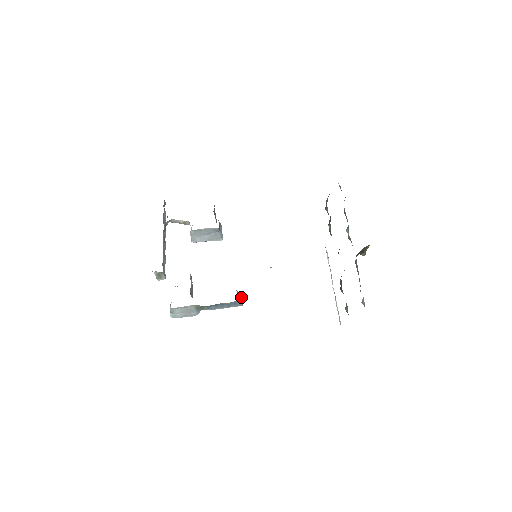
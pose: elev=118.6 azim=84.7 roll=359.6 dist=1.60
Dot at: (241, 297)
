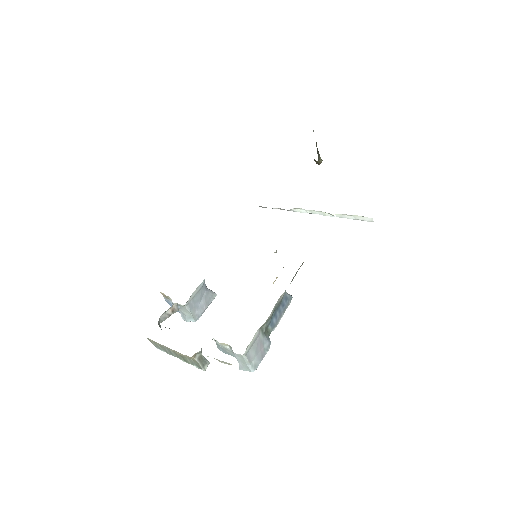
Dot at: occluded
